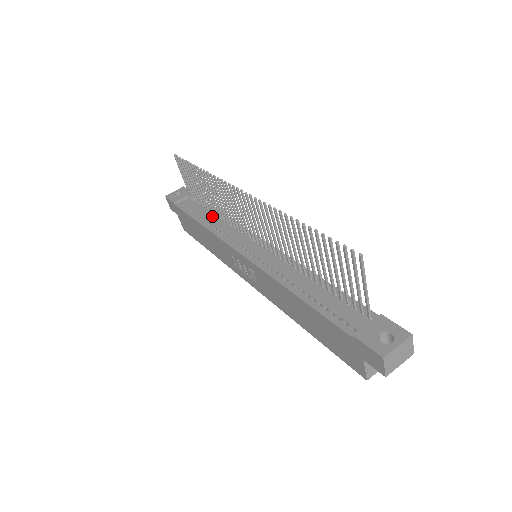
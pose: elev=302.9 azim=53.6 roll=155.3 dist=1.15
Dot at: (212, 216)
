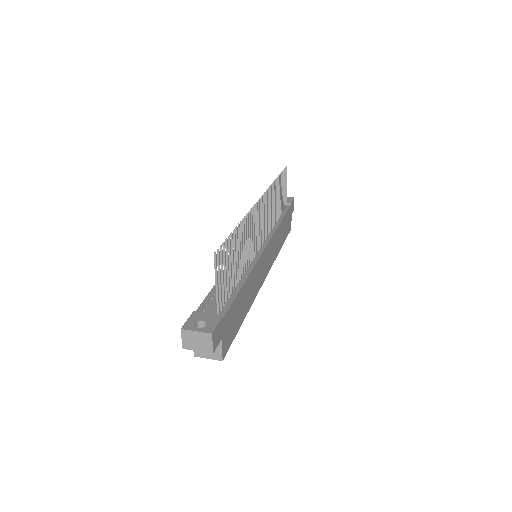
Dot at: occluded
